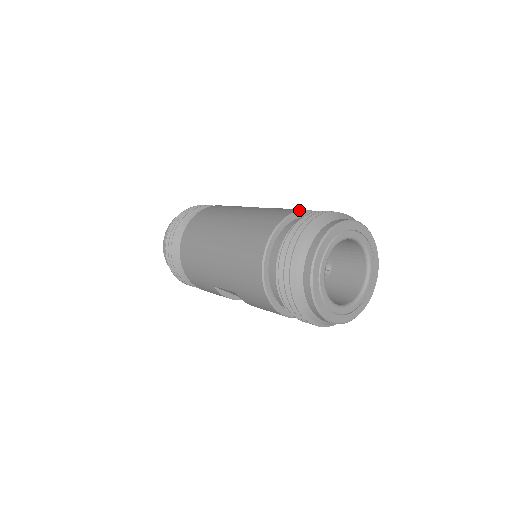
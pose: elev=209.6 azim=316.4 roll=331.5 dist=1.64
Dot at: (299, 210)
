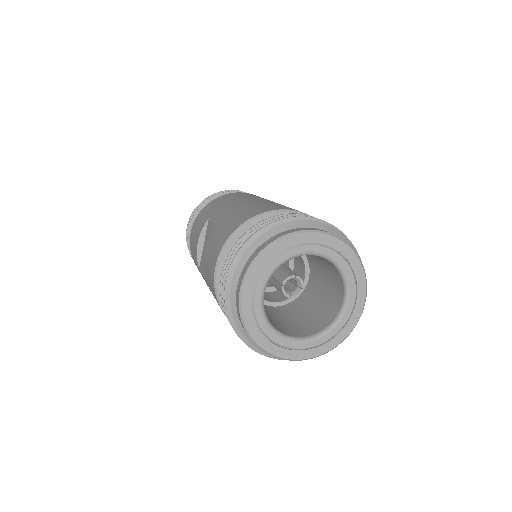
Dot at: occluded
